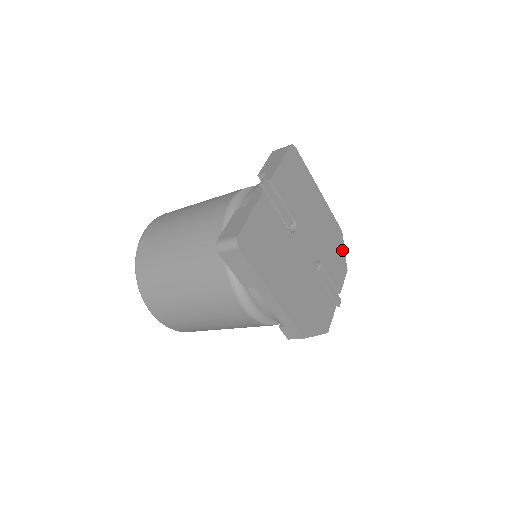
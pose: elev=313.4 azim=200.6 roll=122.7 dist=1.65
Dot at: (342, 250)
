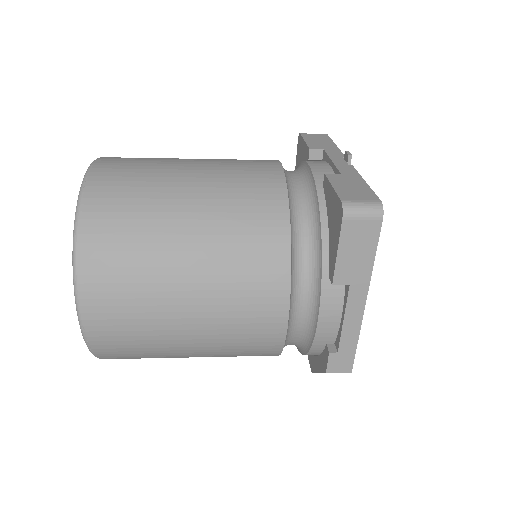
Dot at: occluded
